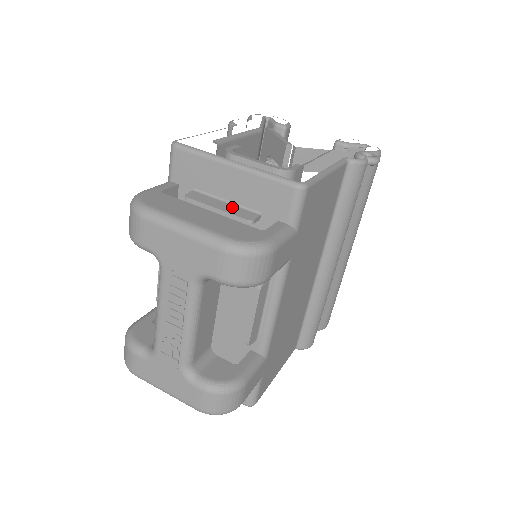
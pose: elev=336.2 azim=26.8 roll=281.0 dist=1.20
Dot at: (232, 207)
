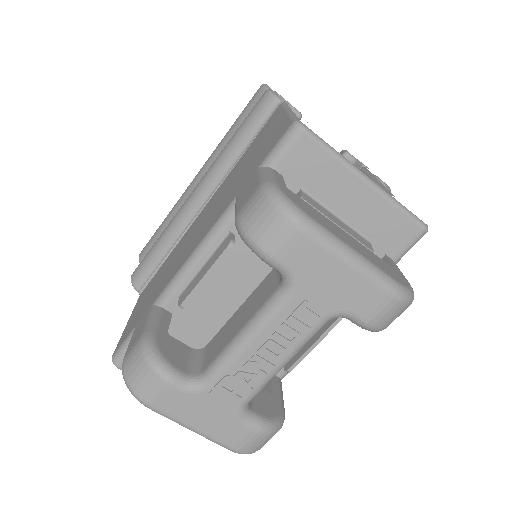
Dot at: (347, 227)
